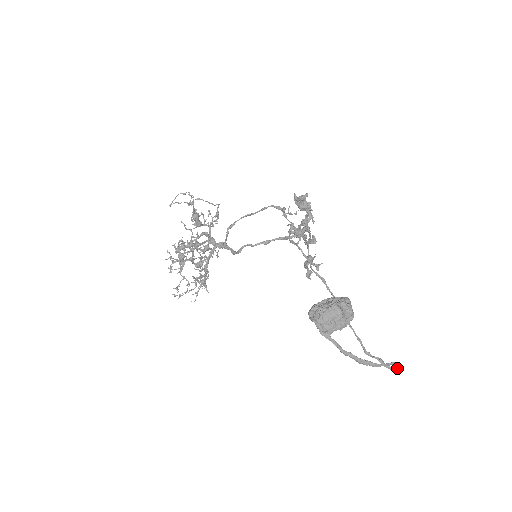
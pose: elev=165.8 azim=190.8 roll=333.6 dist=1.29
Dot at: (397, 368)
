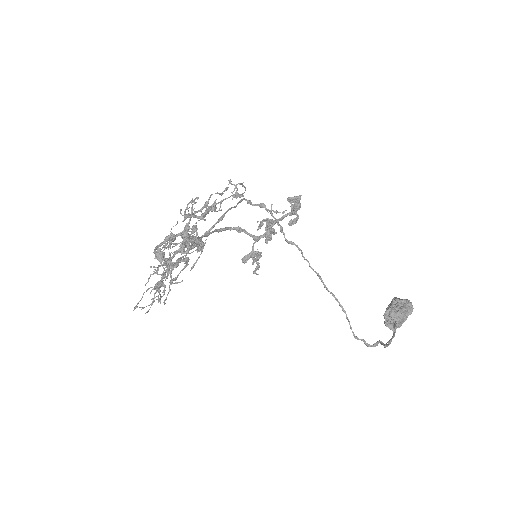
Dot at: (377, 344)
